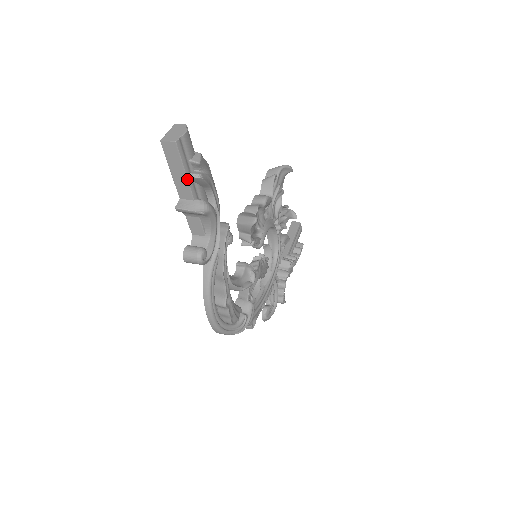
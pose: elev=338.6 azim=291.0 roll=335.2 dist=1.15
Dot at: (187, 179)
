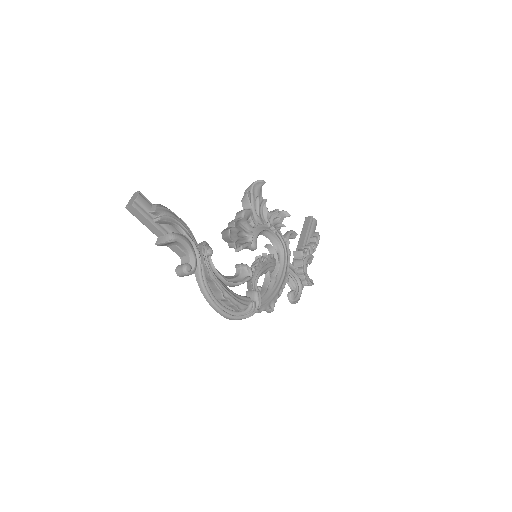
Dot at: (152, 224)
